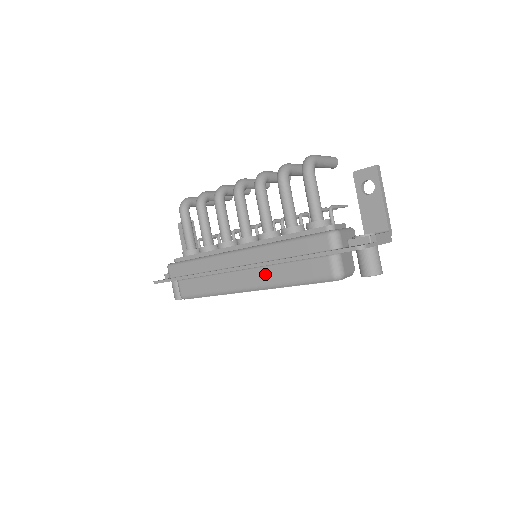
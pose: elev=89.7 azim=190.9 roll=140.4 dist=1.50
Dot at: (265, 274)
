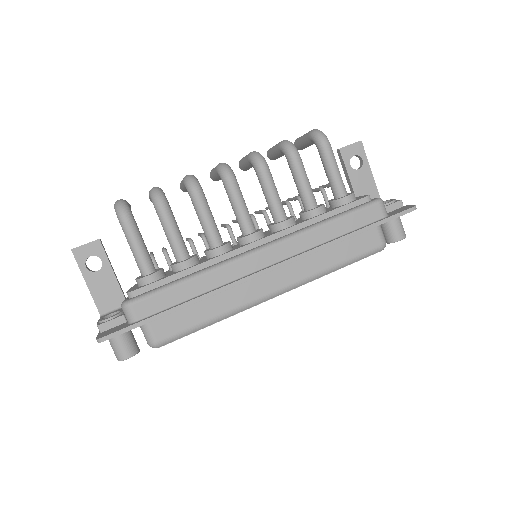
Dot at: (302, 267)
